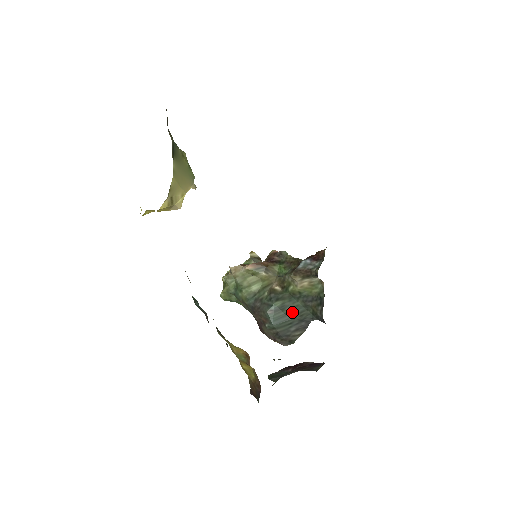
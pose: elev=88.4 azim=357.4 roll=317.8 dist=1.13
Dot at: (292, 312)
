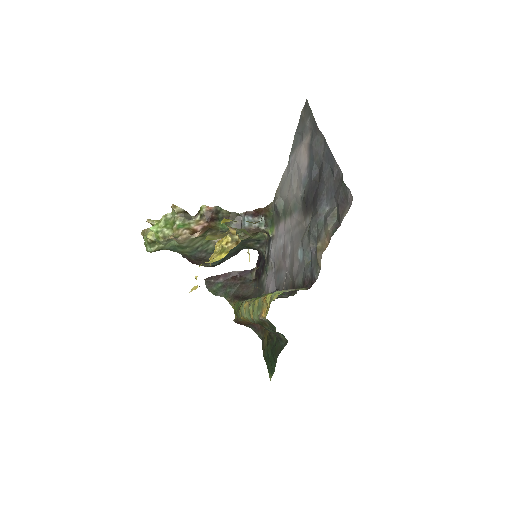
Dot at: (231, 251)
